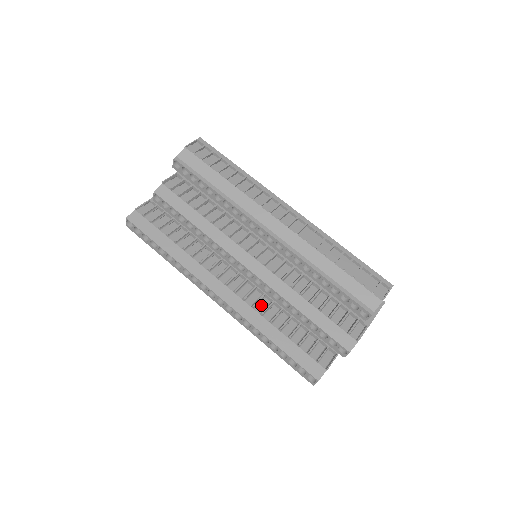
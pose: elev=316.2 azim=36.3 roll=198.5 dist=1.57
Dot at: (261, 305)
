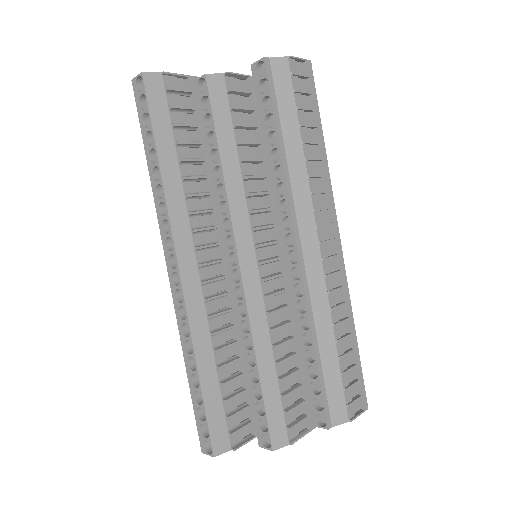
Dot at: (218, 320)
